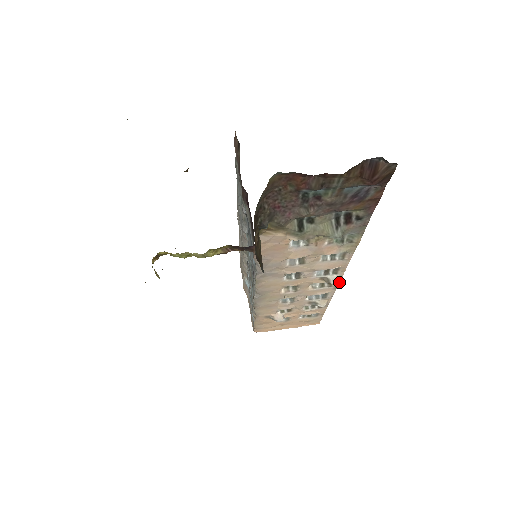
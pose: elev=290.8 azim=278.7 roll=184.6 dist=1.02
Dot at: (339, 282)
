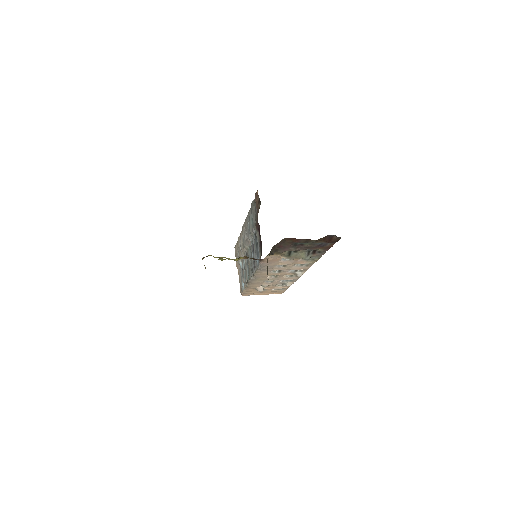
Dot at: occluded
